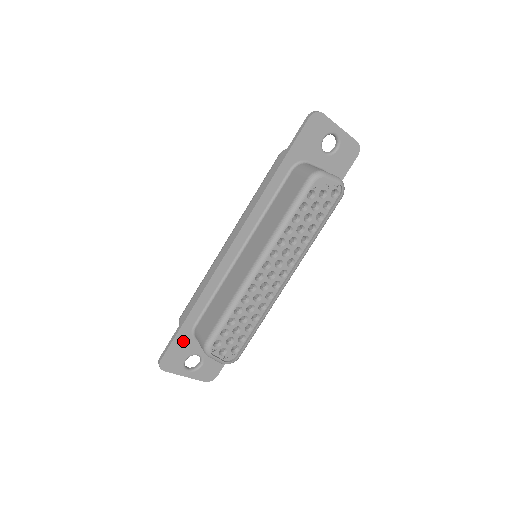
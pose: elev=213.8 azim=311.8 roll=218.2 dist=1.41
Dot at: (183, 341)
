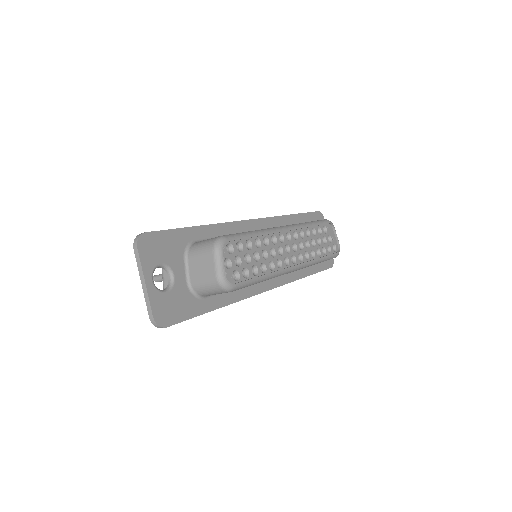
Dot at: (175, 242)
